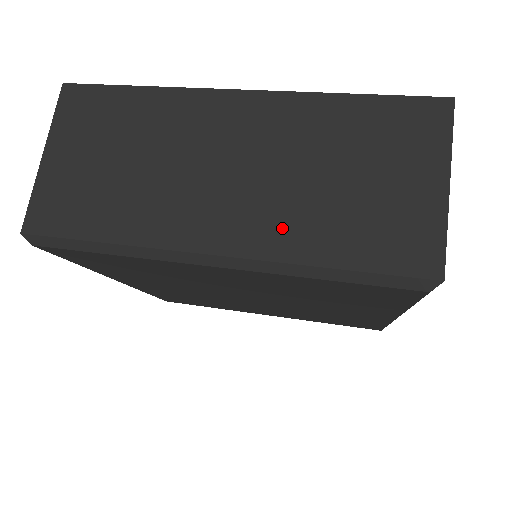
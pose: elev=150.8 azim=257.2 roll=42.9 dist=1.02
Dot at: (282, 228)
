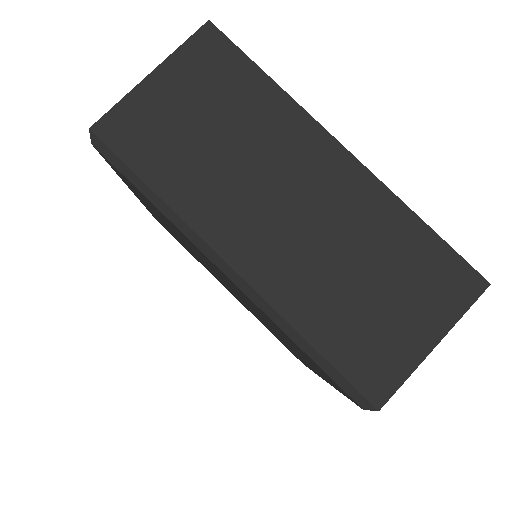
Dot at: (296, 286)
